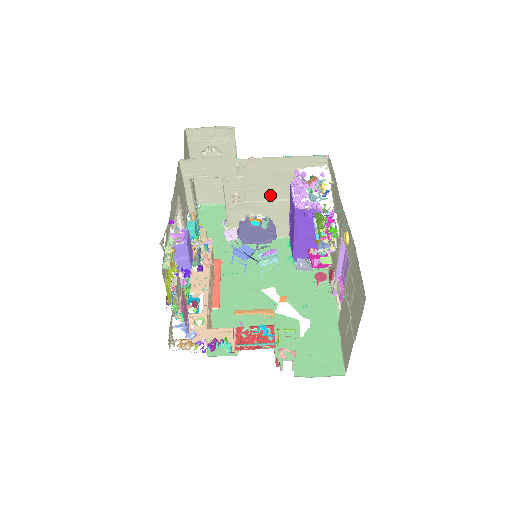
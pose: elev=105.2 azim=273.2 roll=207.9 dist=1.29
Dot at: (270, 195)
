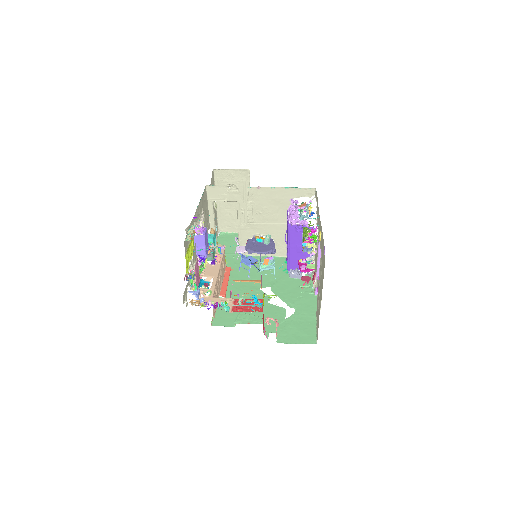
Dot at: (272, 219)
